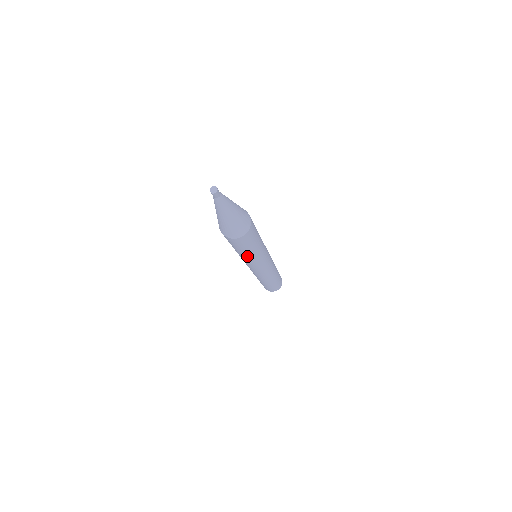
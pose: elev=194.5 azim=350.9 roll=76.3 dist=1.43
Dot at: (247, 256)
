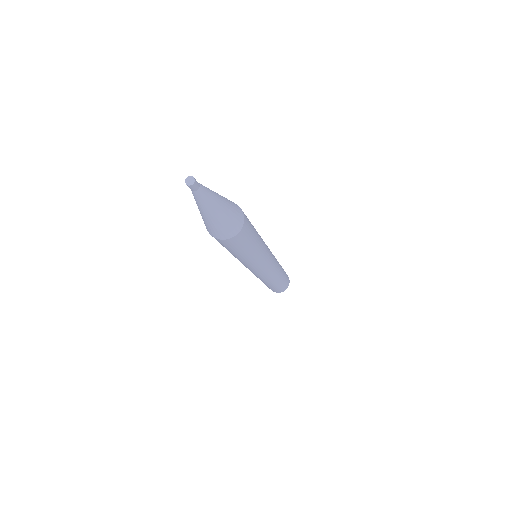
Dot at: (235, 256)
